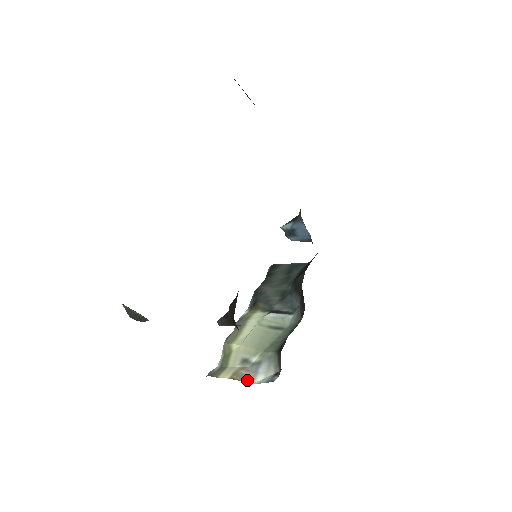
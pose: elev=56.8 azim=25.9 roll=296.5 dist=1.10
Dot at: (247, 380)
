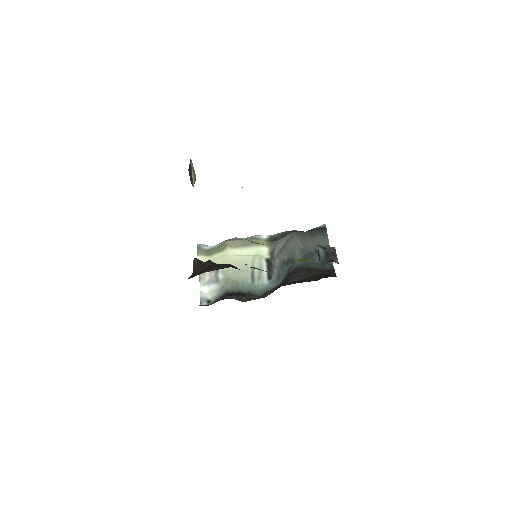
Dot at: (201, 280)
